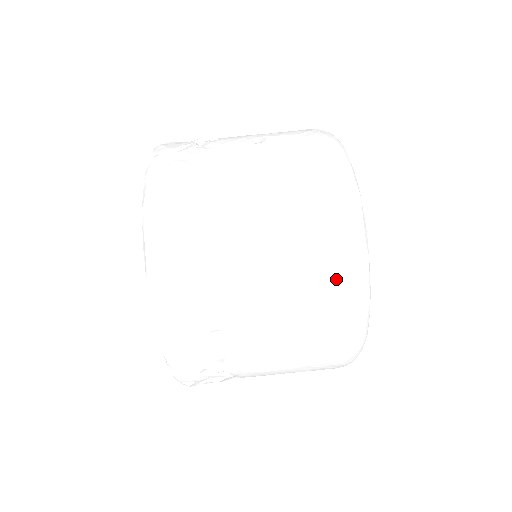
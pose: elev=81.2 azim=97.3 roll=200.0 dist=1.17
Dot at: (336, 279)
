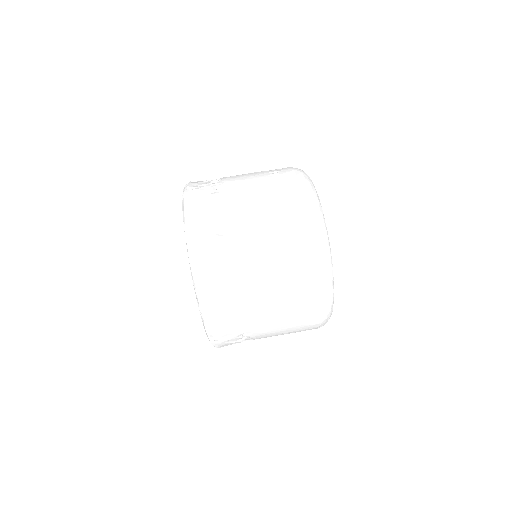
Dot at: (302, 216)
